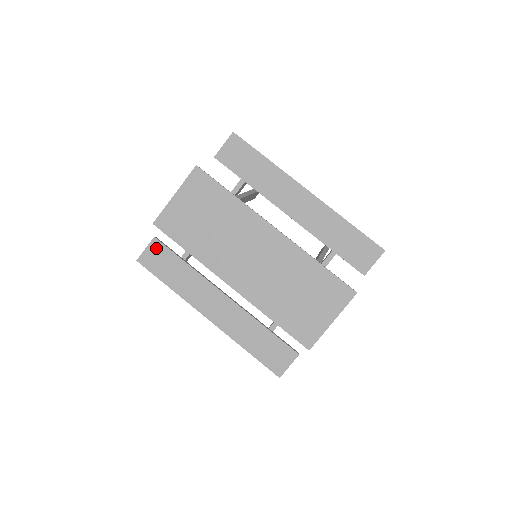
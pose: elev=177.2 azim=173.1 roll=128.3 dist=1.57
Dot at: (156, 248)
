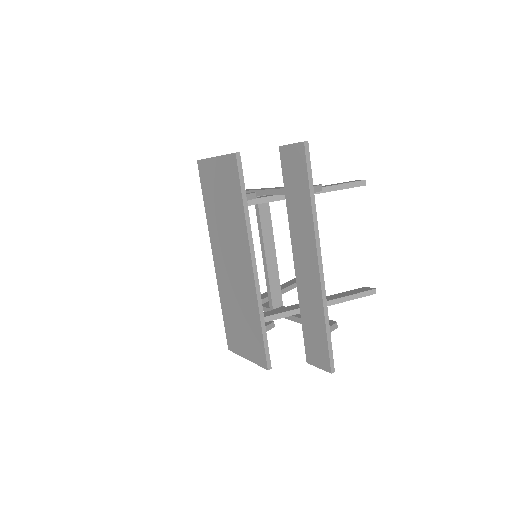
Dot at: occluded
